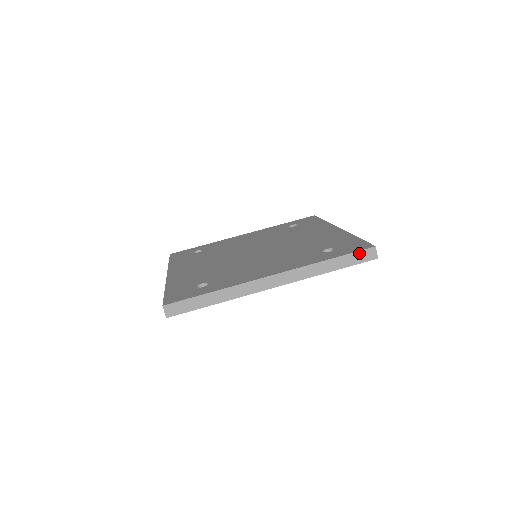
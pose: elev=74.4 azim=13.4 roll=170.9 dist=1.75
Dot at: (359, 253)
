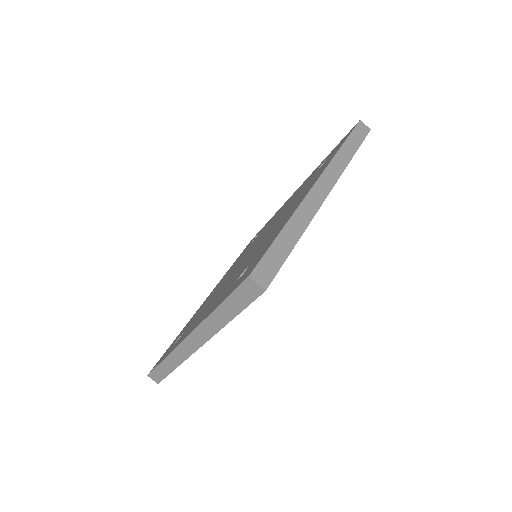
Dot at: (238, 292)
